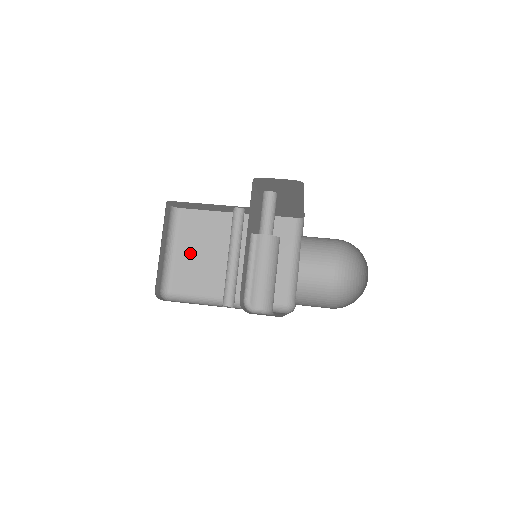
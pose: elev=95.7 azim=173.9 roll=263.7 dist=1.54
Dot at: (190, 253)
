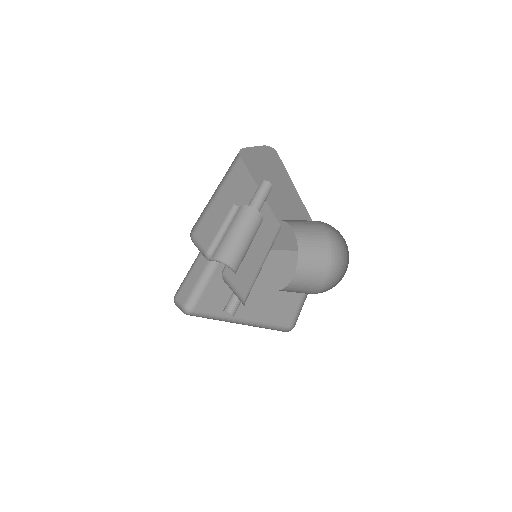
Dot at: (221, 280)
